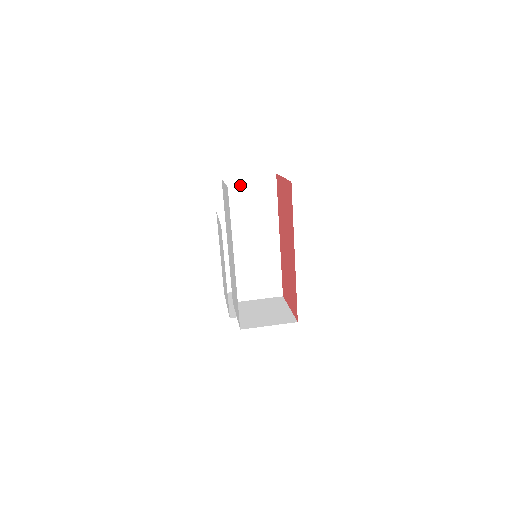
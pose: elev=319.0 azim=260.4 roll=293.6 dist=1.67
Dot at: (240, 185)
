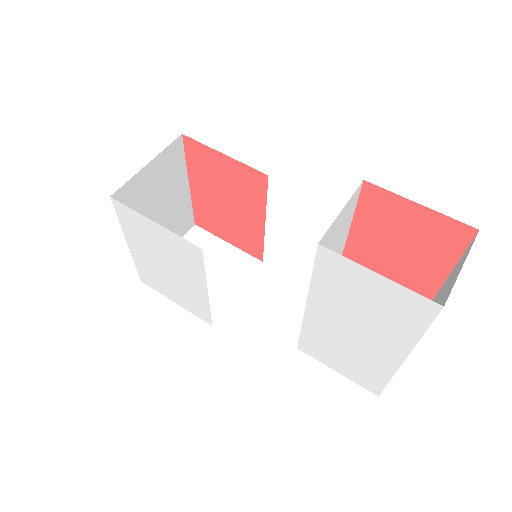
Dot at: (331, 231)
